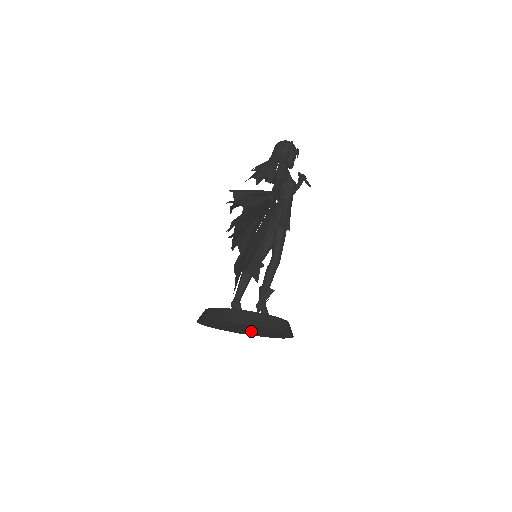
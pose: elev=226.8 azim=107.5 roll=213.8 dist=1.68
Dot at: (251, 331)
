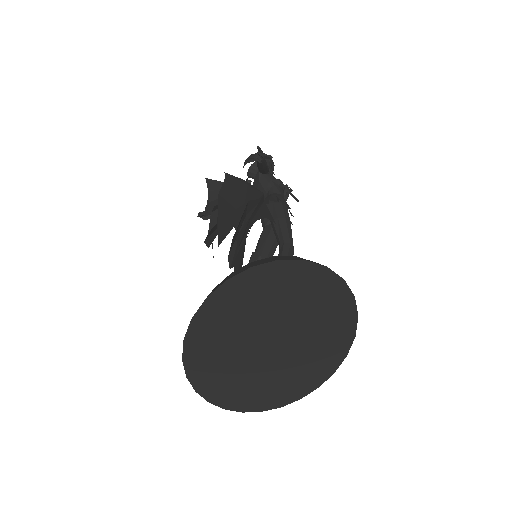
Dot at: (281, 352)
